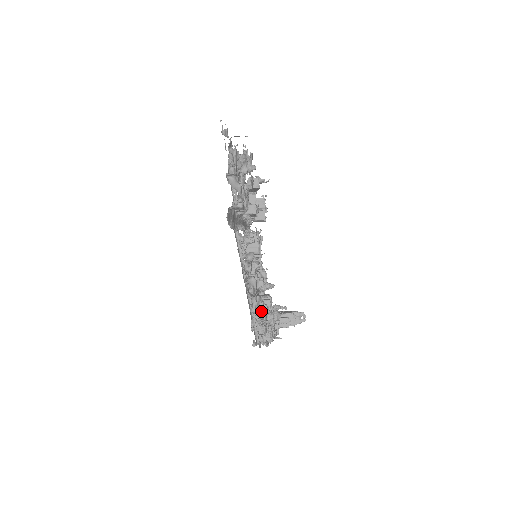
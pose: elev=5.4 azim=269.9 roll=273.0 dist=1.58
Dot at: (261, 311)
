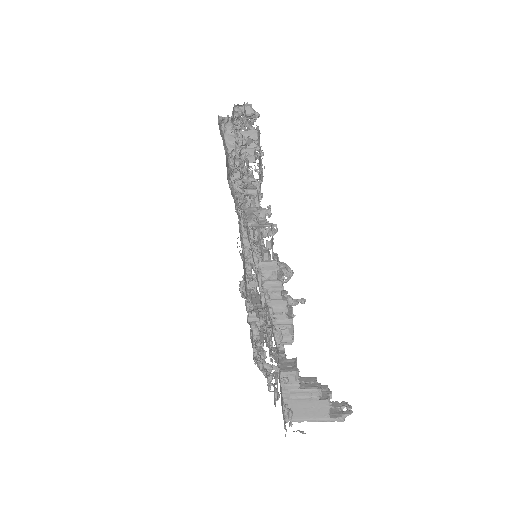
Dot at: (250, 110)
